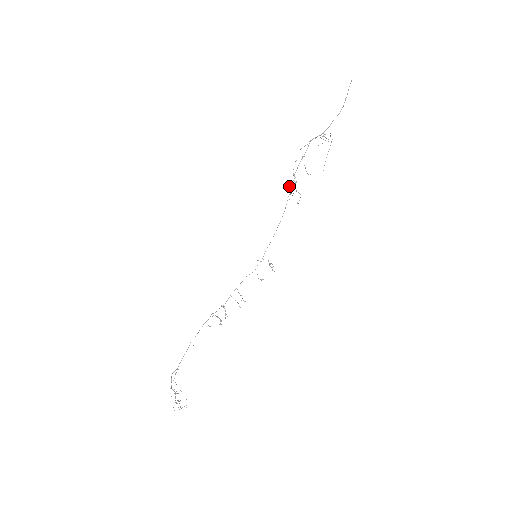
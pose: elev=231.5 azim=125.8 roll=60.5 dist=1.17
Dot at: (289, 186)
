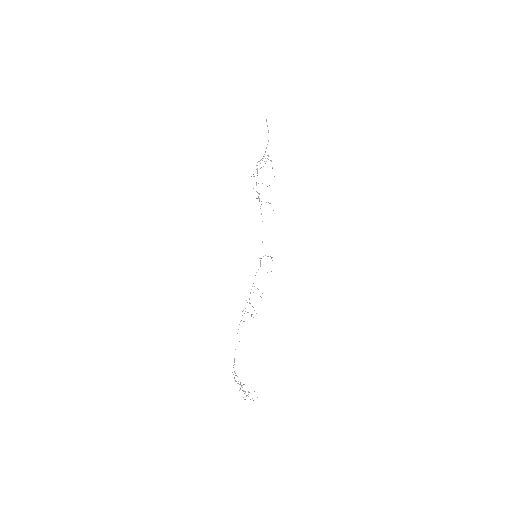
Dot at: occluded
